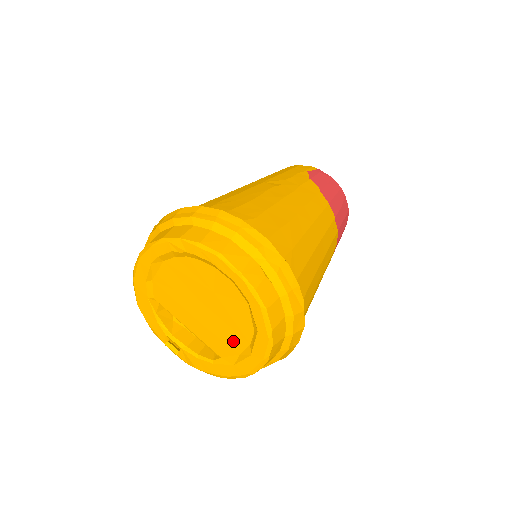
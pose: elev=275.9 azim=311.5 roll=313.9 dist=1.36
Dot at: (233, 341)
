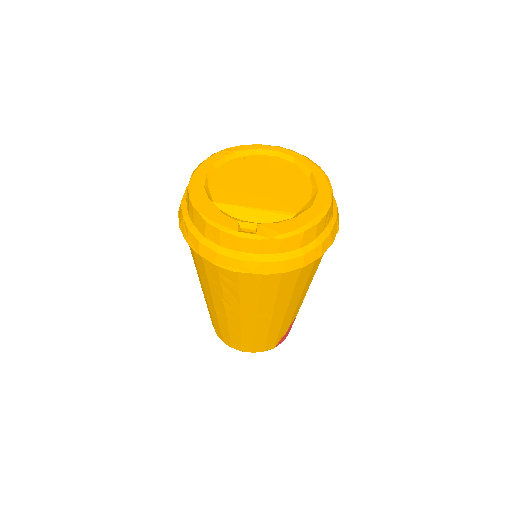
Dot at: (299, 193)
